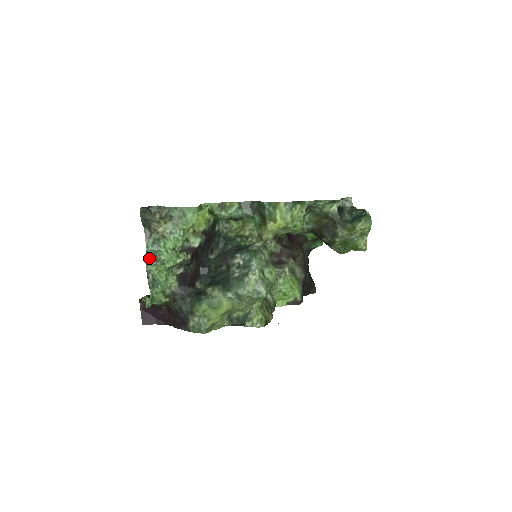
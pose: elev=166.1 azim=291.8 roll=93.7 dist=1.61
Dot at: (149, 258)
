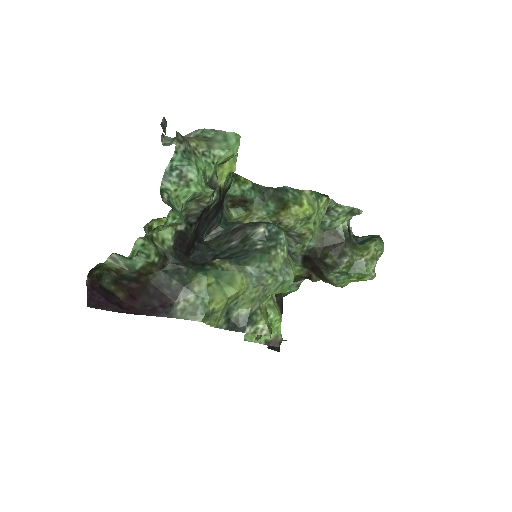
Dot at: (170, 171)
